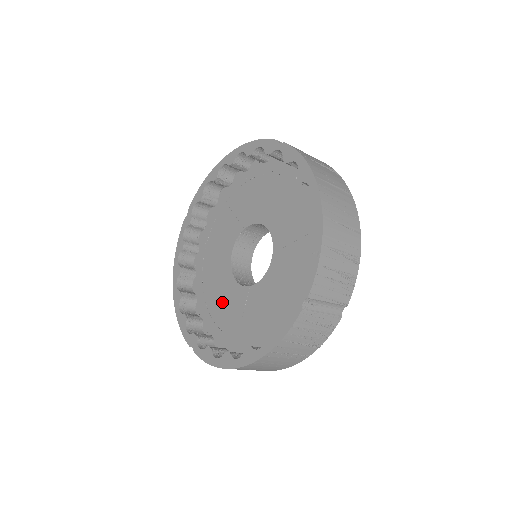
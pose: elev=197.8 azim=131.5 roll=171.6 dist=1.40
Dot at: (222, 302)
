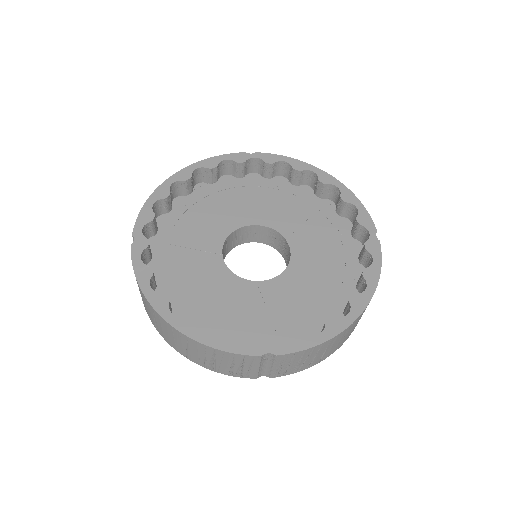
Dot at: (248, 309)
